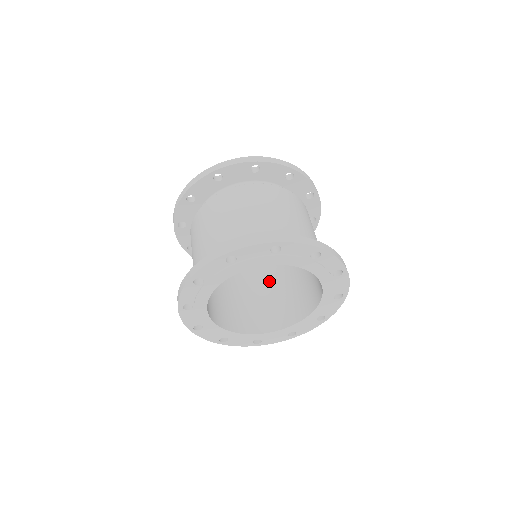
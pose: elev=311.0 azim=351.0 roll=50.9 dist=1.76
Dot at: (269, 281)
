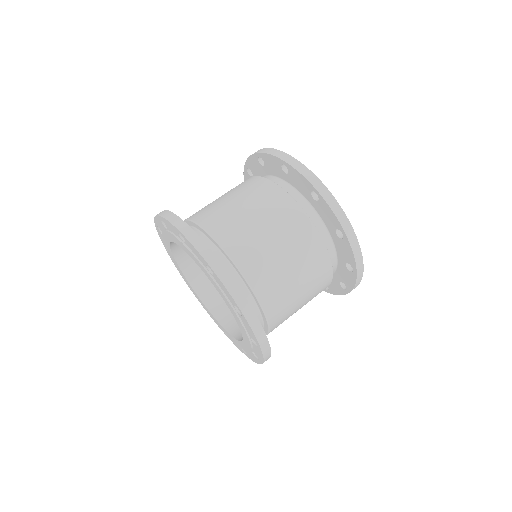
Dot at: occluded
